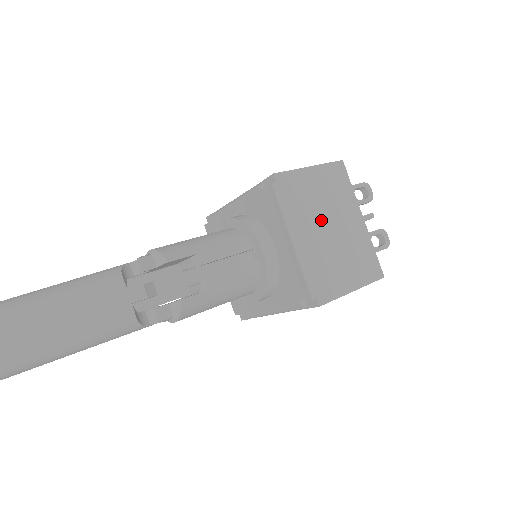
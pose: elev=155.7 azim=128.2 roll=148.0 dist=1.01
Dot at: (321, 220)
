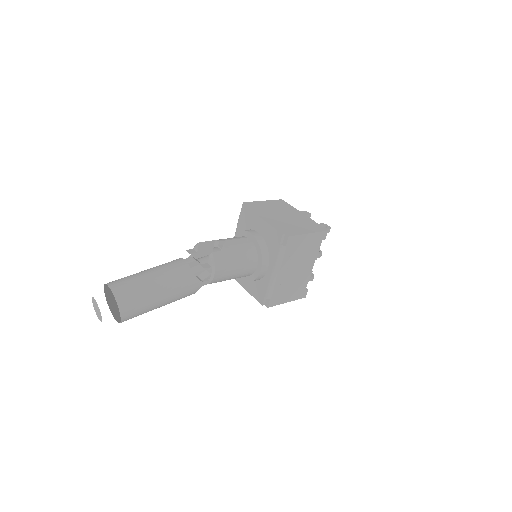
Dot at: (277, 214)
